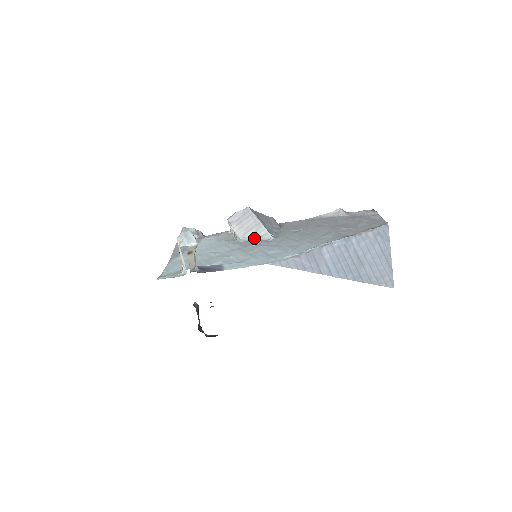
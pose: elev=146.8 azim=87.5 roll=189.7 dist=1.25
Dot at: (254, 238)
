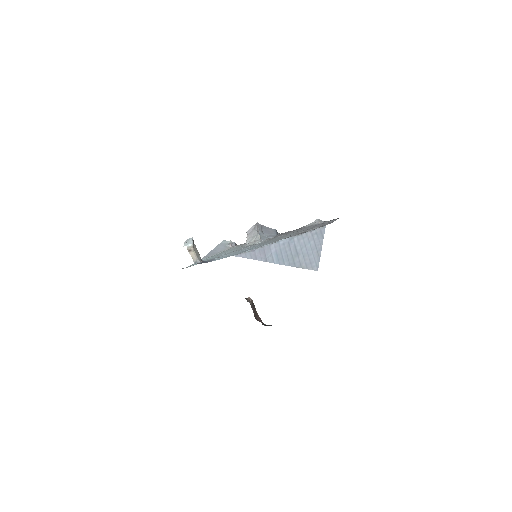
Dot at: (253, 243)
